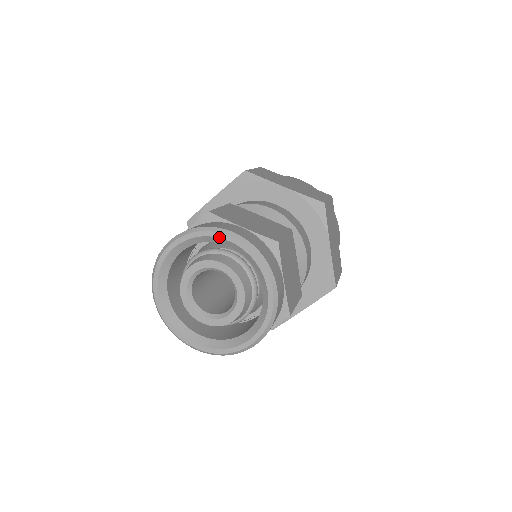
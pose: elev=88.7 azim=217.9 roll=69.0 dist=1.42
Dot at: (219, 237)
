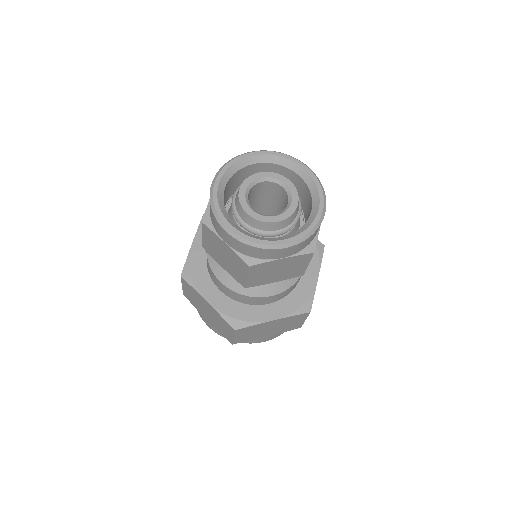
Dot at: (246, 157)
